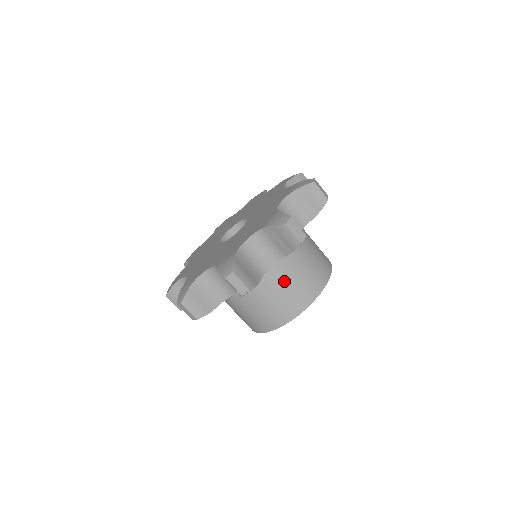
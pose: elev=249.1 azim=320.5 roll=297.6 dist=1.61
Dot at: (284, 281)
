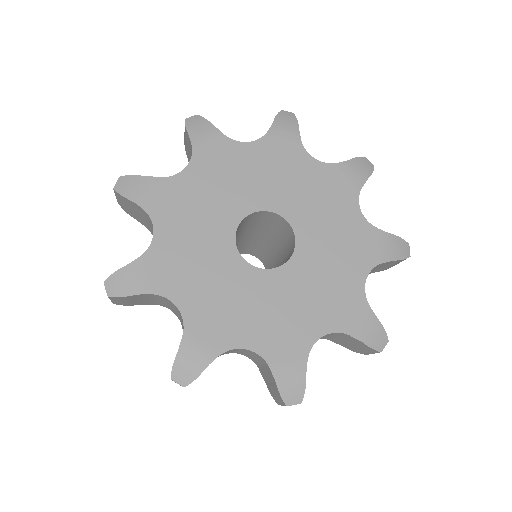
Dot at: occluded
